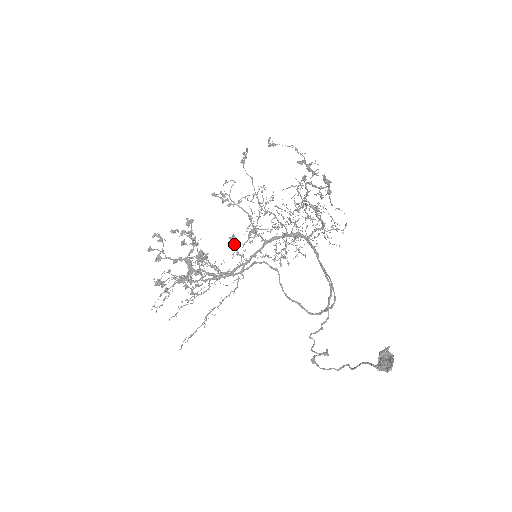
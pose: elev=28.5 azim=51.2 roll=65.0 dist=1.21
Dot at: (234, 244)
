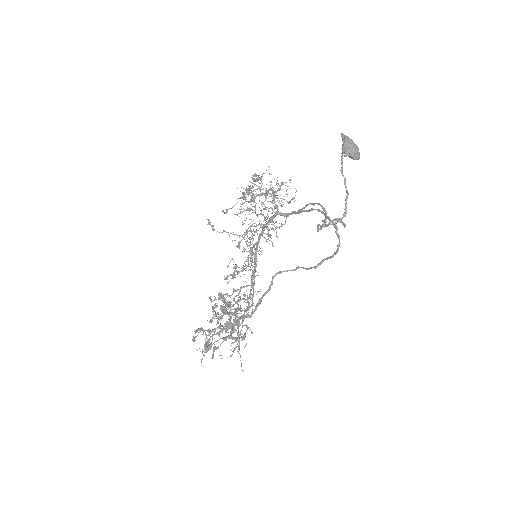
Dot at: occluded
